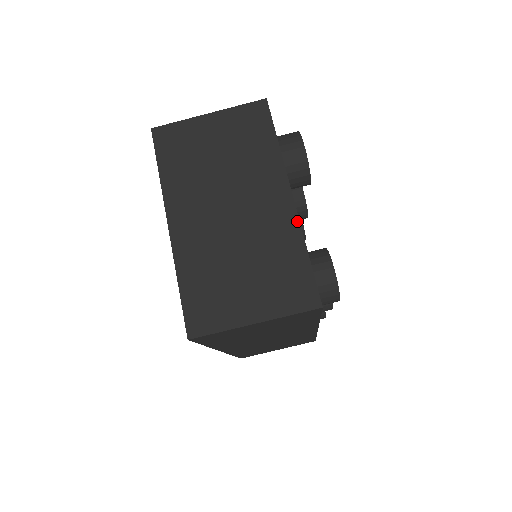
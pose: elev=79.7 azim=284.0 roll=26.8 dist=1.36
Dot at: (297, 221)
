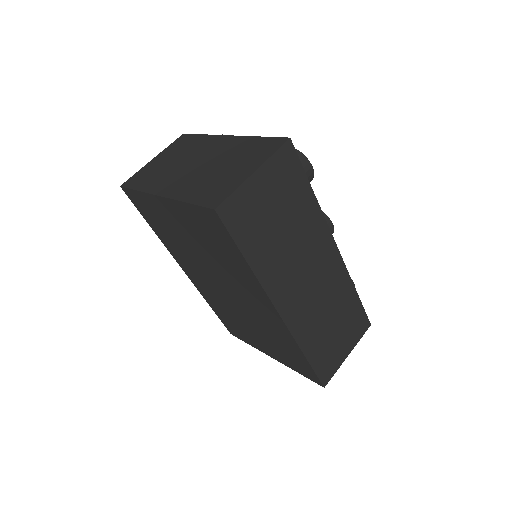
Dot at: (241, 137)
